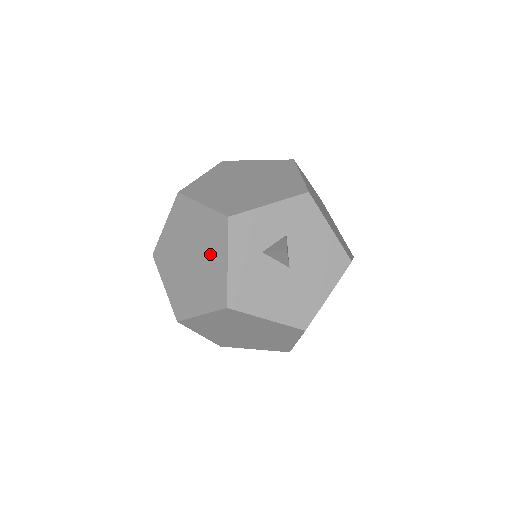
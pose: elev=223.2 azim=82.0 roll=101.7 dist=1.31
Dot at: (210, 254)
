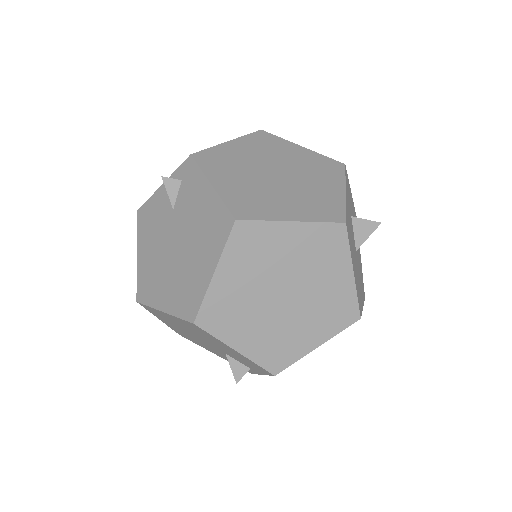
Dot at: (316, 179)
